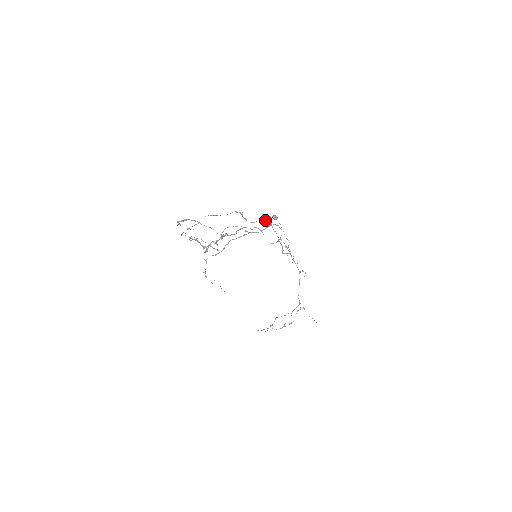
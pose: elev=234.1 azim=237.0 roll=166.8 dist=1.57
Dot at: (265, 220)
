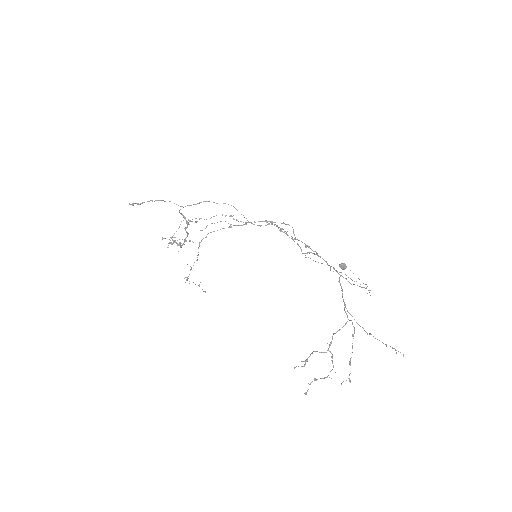
Dot at: occluded
